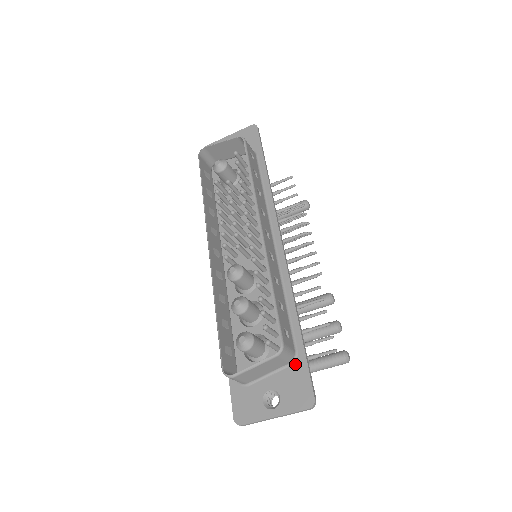
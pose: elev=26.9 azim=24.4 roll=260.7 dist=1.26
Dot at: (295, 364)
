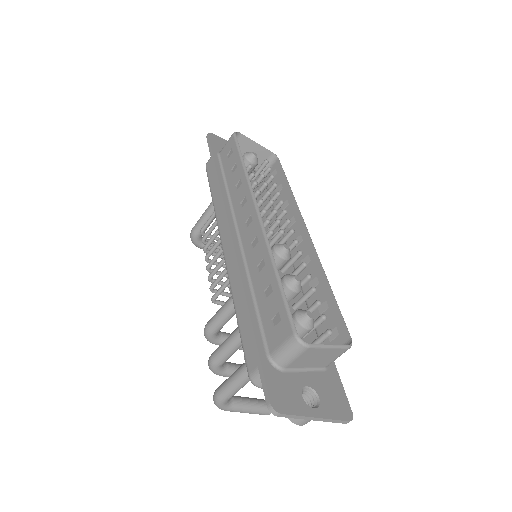
Dot at: (329, 371)
